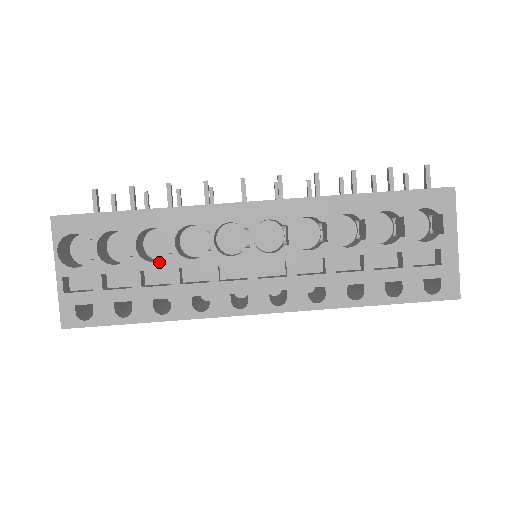
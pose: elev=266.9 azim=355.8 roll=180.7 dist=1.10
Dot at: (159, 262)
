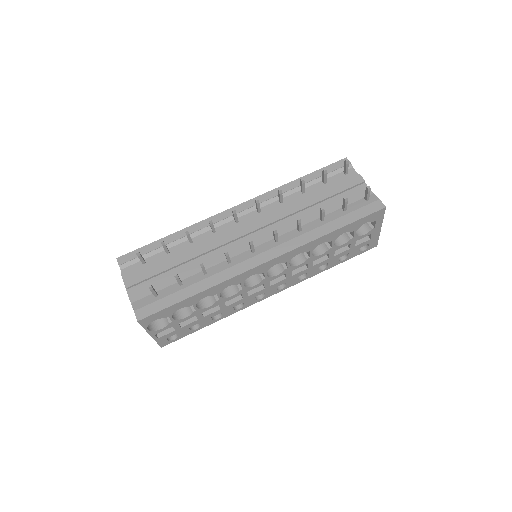
Dot at: (212, 306)
